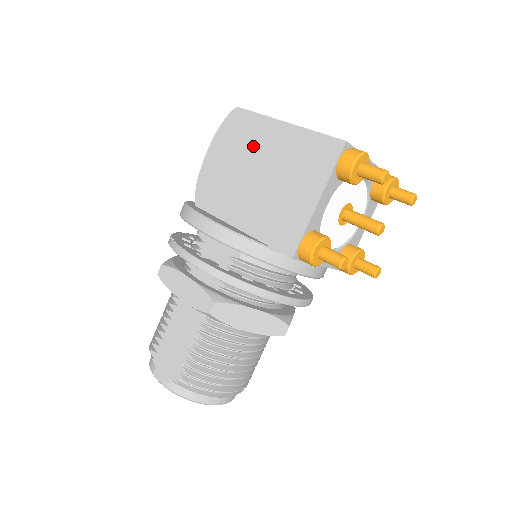
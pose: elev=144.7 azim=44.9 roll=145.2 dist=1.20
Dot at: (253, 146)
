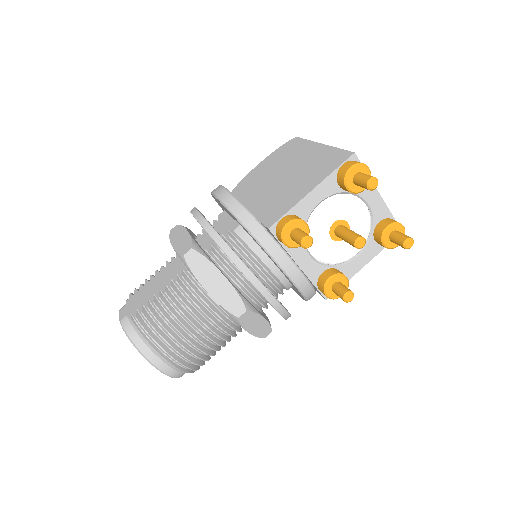
Dot at: (291, 158)
